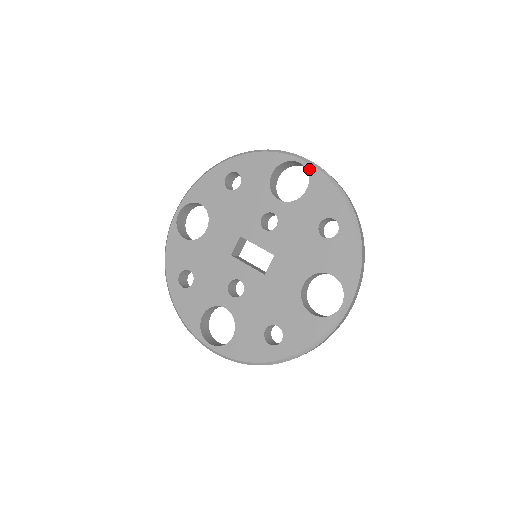
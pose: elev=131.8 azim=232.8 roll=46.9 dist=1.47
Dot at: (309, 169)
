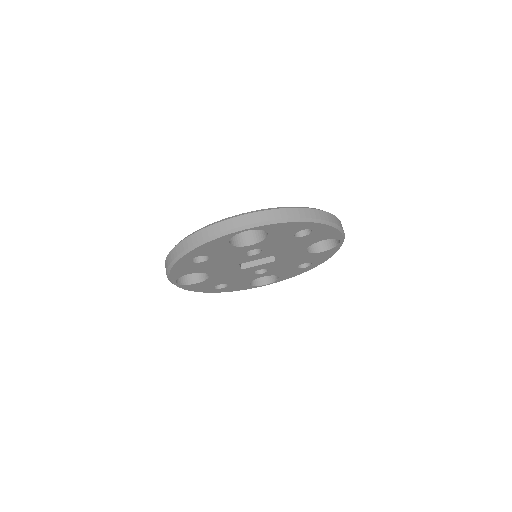
Dot at: (259, 229)
